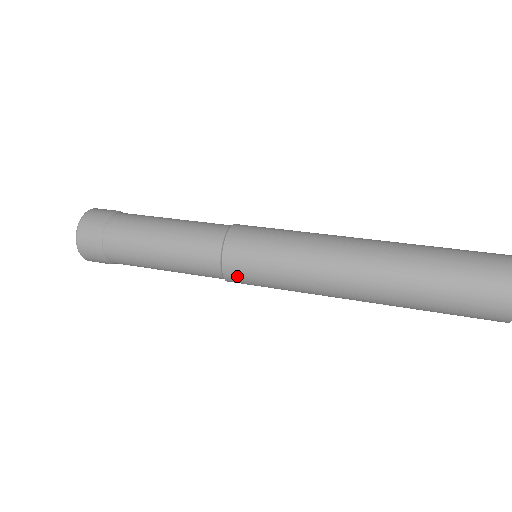
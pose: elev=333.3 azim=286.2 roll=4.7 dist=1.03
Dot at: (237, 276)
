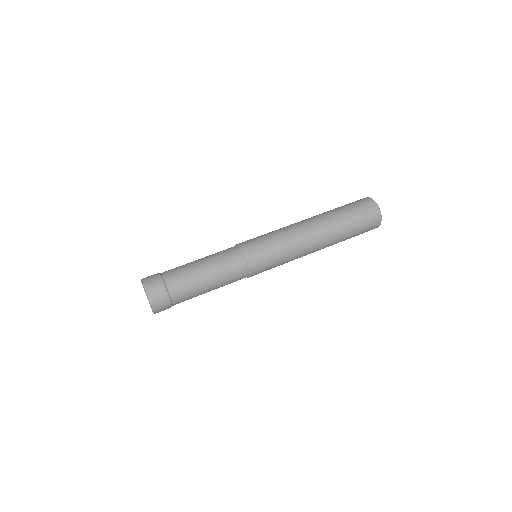
Dot at: (257, 270)
